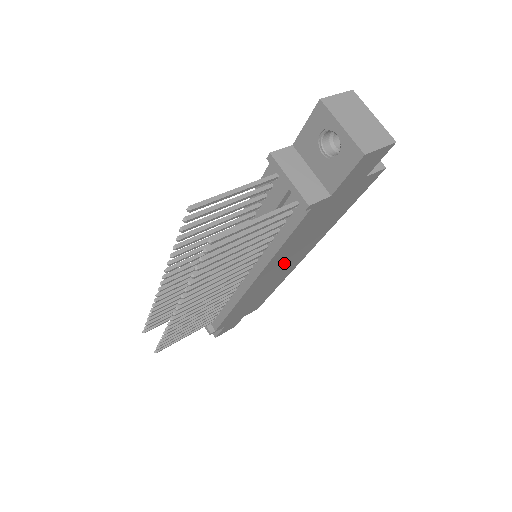
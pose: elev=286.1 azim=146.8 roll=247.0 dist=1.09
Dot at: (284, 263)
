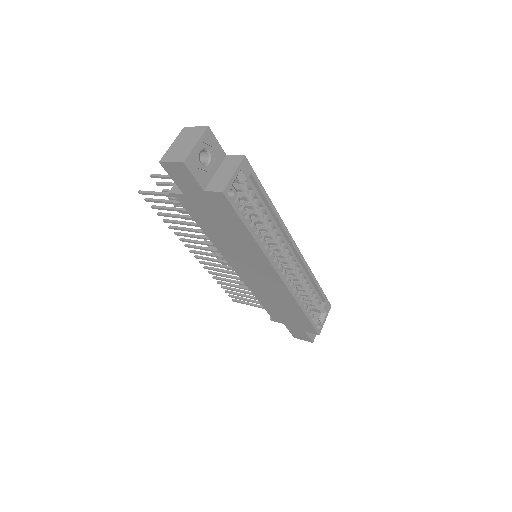
Dot at: (248, 264)
